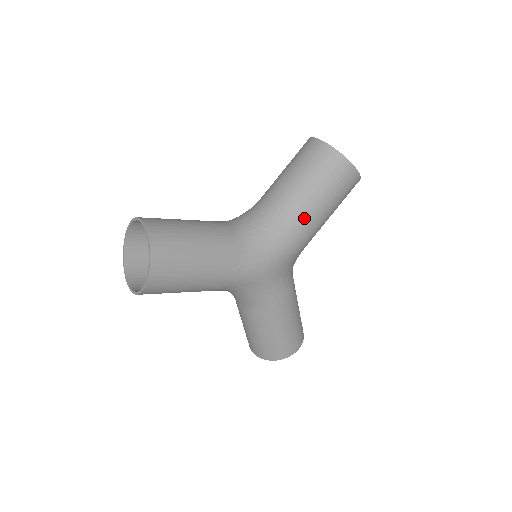
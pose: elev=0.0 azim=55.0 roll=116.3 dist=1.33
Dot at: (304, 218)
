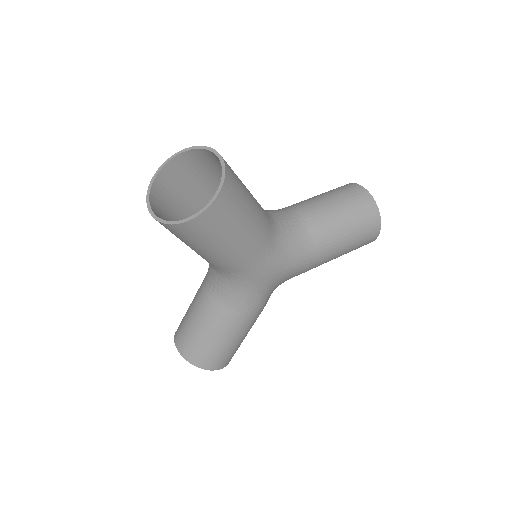
Dot at: (326, 247)
